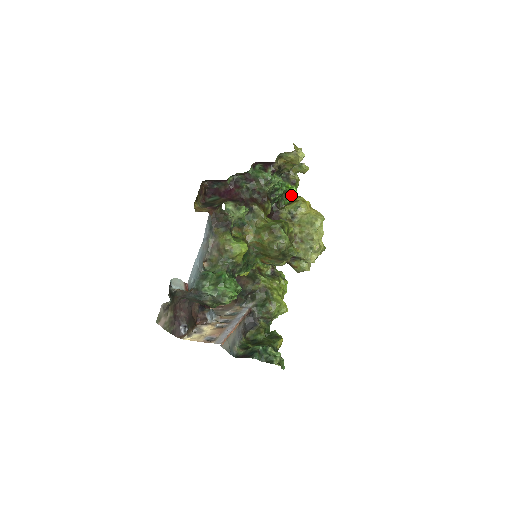
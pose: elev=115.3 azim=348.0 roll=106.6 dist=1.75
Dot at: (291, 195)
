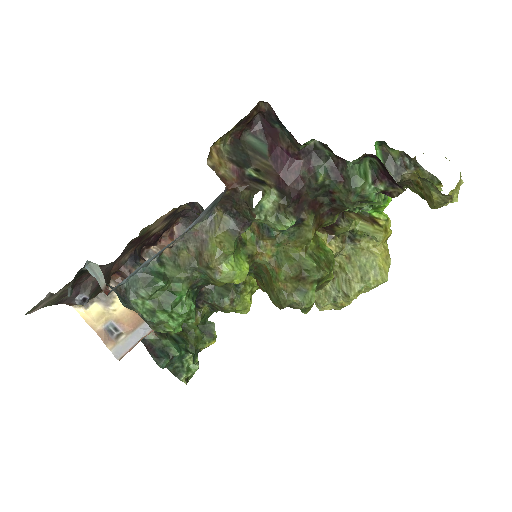
Dot at: (378, 206)
